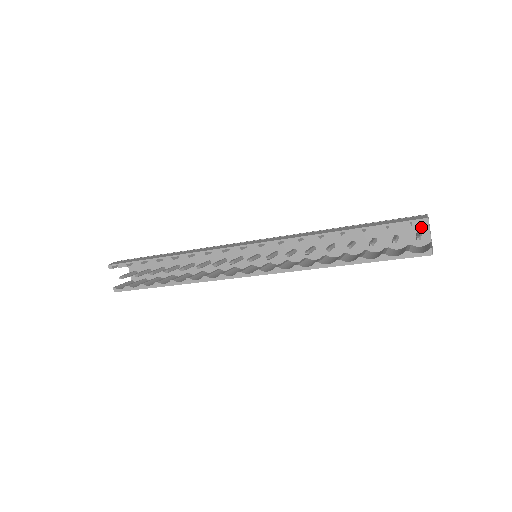
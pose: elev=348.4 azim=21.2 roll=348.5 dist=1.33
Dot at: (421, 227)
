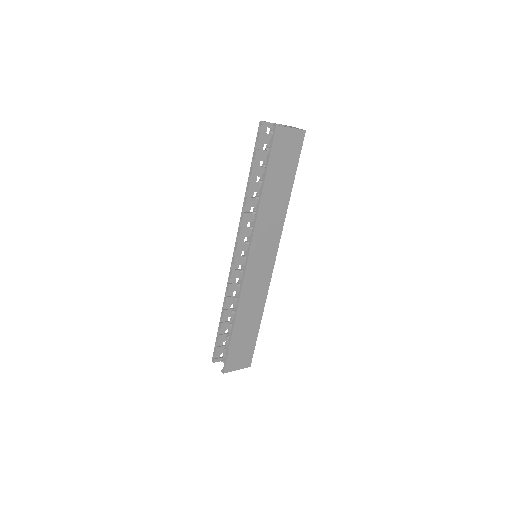
Dot at: occluded
